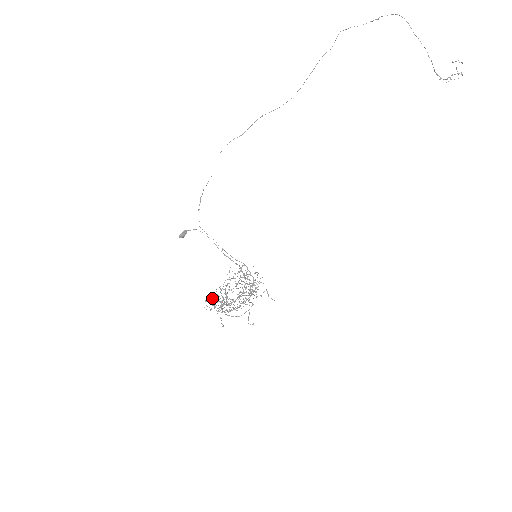
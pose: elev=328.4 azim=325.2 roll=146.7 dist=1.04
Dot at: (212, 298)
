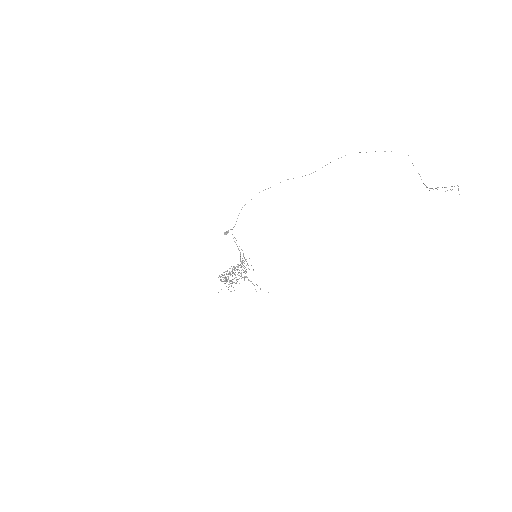
Dot at: occluded
